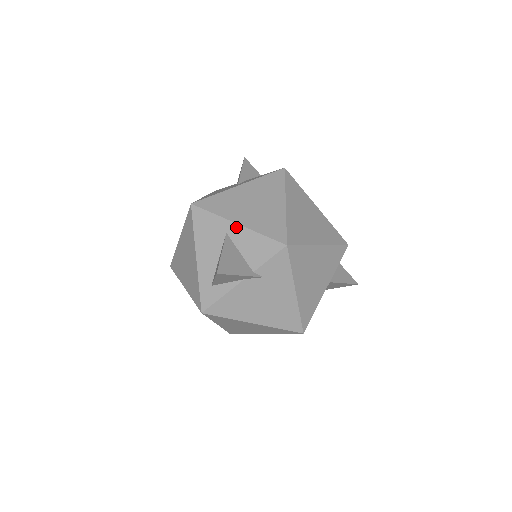
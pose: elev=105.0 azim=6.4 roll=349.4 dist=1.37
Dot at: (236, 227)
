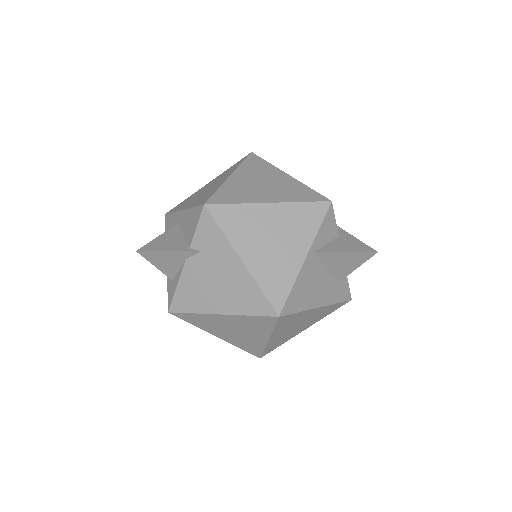
Dot at: (182, 213)
